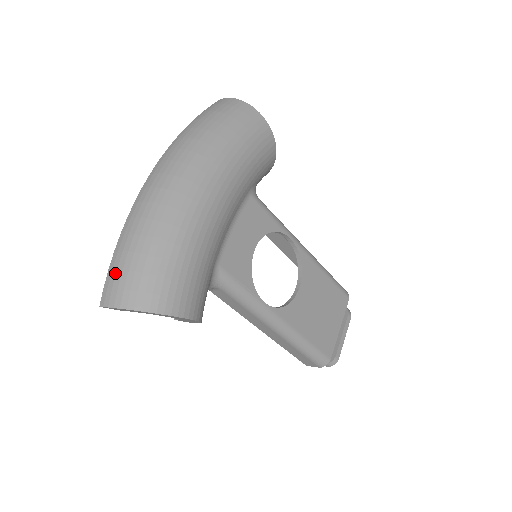
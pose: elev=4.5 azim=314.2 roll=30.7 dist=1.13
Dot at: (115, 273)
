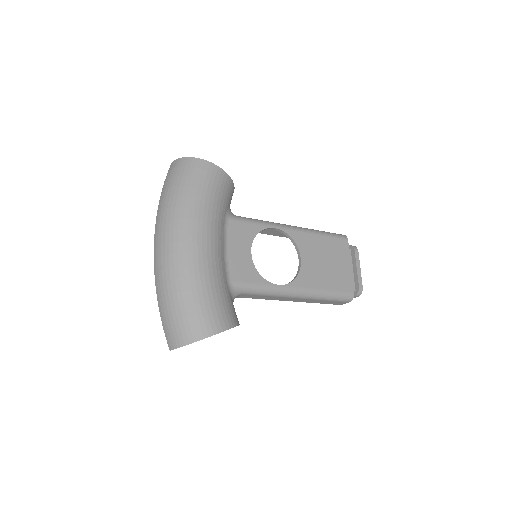
Dot at: (167, 326)
